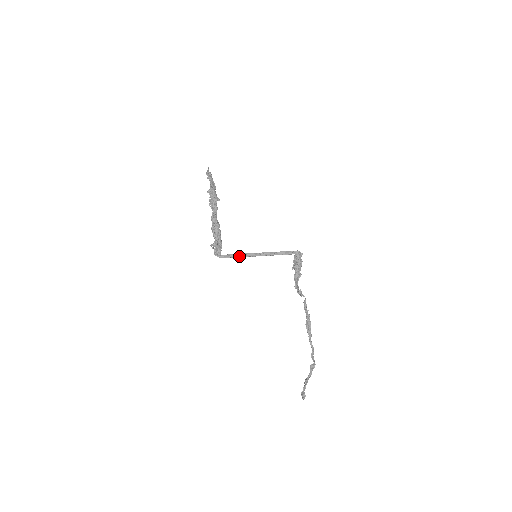
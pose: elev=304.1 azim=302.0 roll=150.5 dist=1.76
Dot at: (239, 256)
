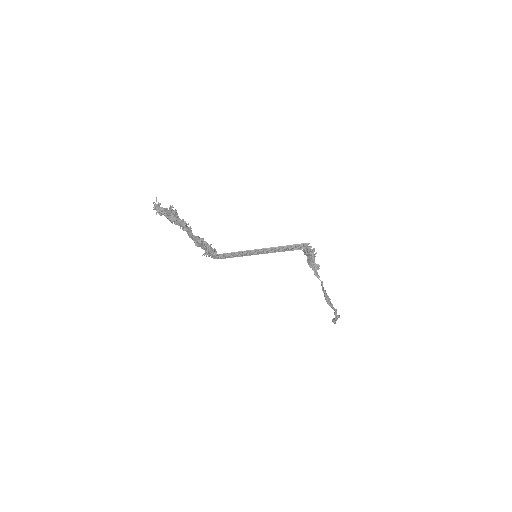
Dot at: (238, 255)
